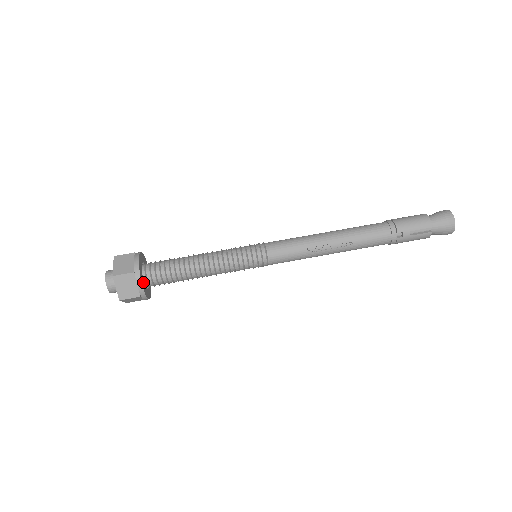
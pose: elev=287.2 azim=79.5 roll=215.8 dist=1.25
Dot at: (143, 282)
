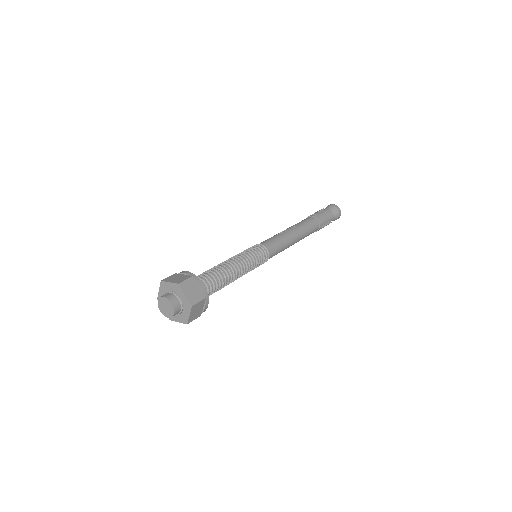
Dot at: occluded
